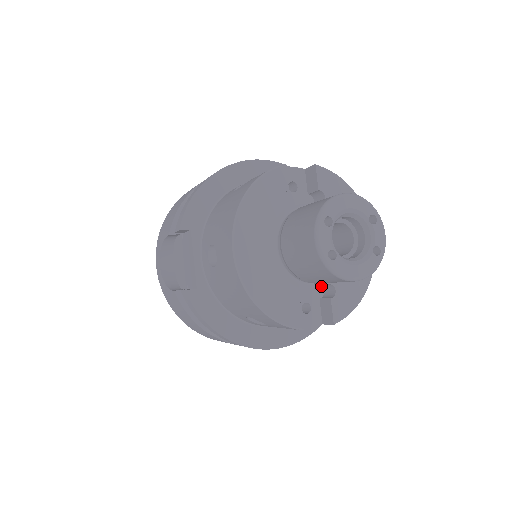
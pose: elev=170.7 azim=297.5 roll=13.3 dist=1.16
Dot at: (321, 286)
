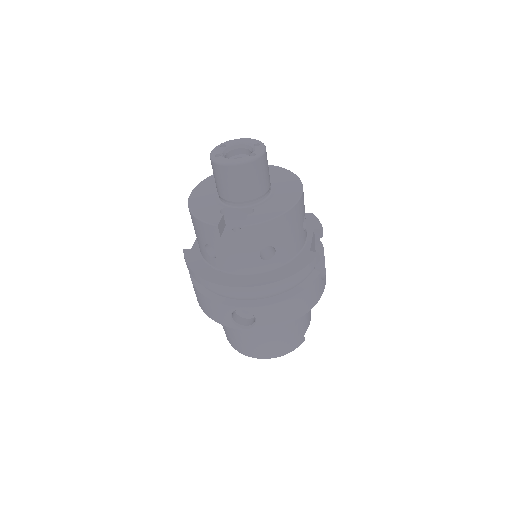
Dot at: occluded
